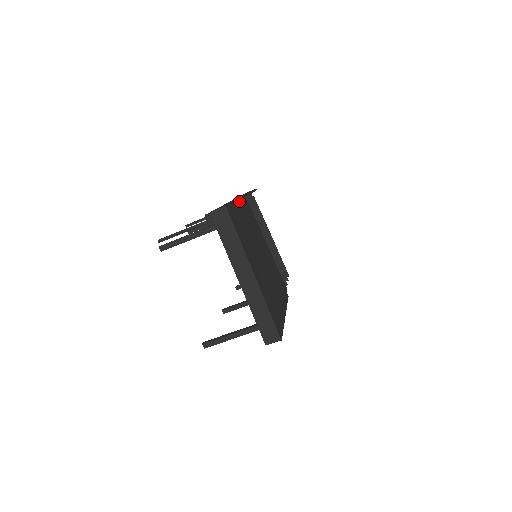
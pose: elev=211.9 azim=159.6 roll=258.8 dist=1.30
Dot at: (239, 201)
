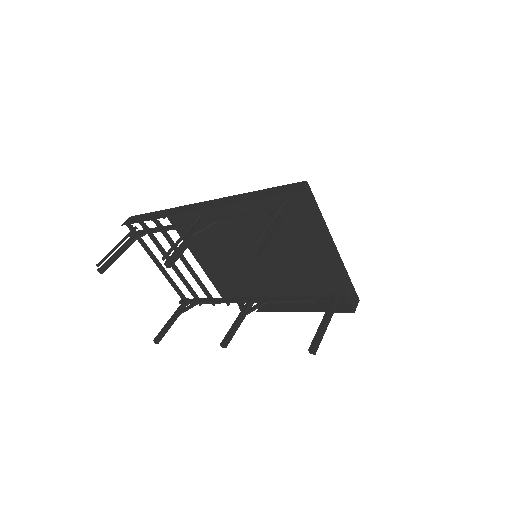
Dot at: occluded
